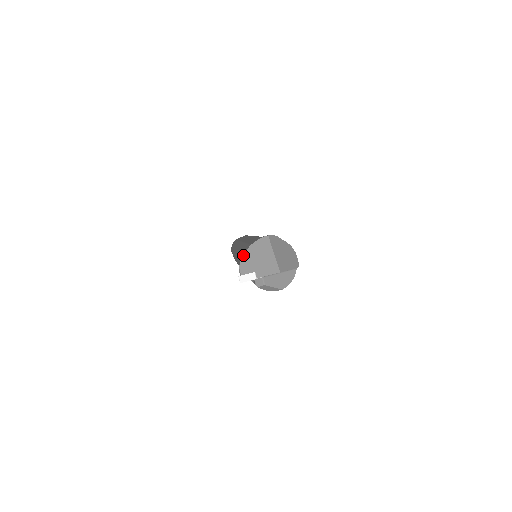
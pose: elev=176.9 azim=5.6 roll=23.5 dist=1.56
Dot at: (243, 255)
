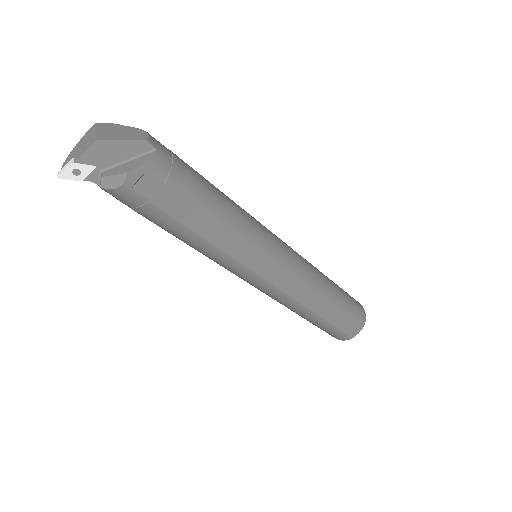
Dot at: (69, 154)
